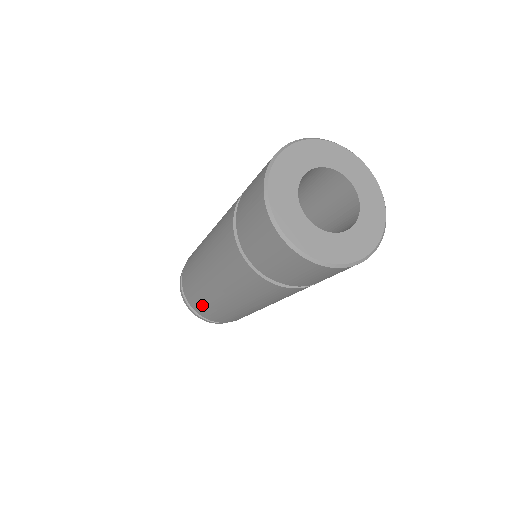
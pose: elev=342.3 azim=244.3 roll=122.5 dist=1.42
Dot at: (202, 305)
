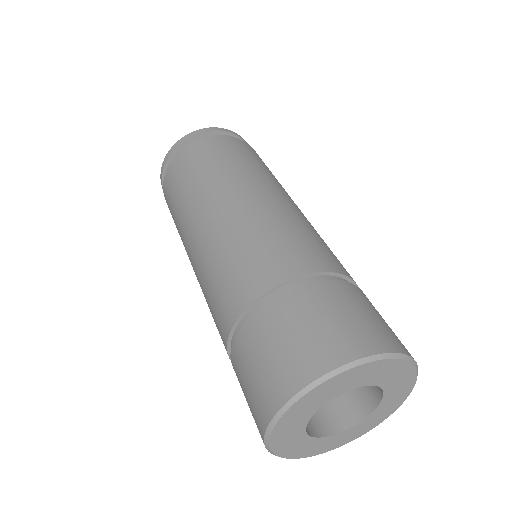
Dot at: occluded
